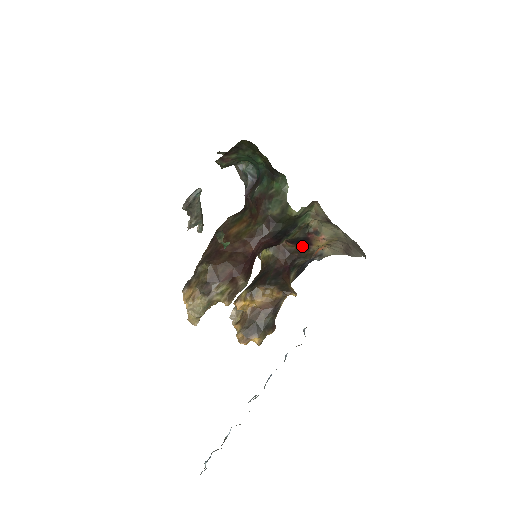
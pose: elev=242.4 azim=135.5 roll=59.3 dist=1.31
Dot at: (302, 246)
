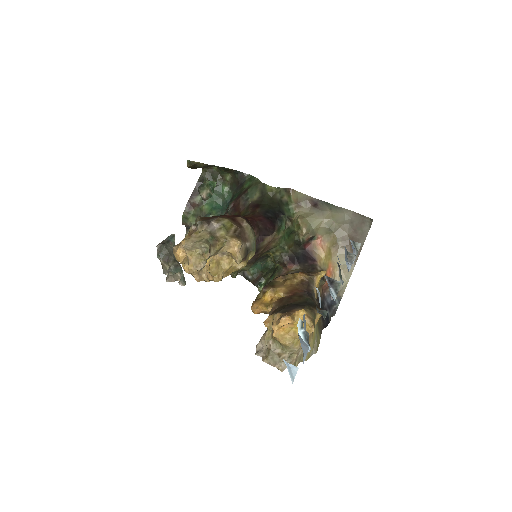
Dot at: (306, 265)
